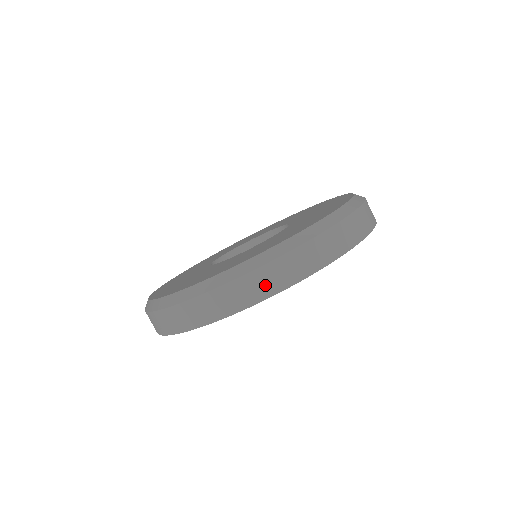
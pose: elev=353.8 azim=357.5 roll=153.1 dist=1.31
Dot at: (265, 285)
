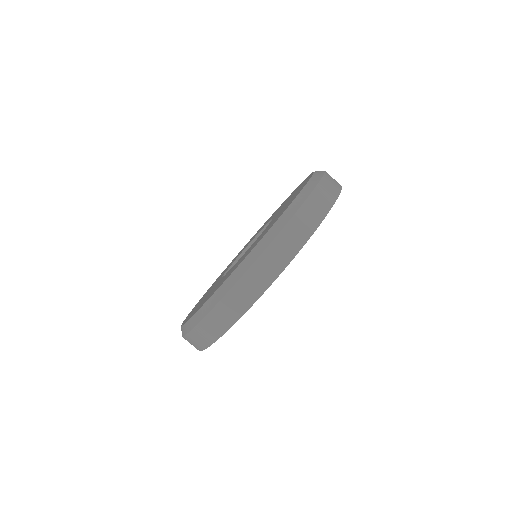
Dot at: (218, 325)
